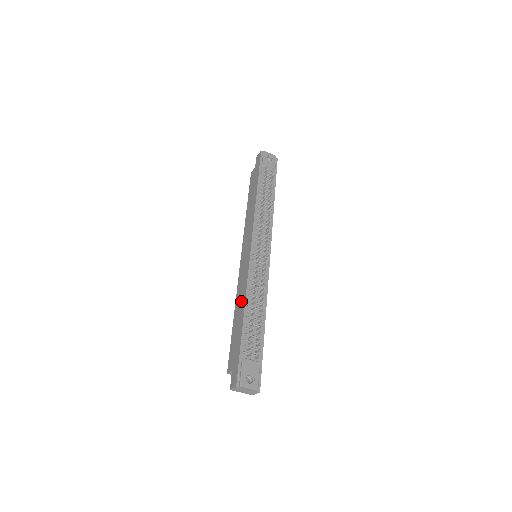
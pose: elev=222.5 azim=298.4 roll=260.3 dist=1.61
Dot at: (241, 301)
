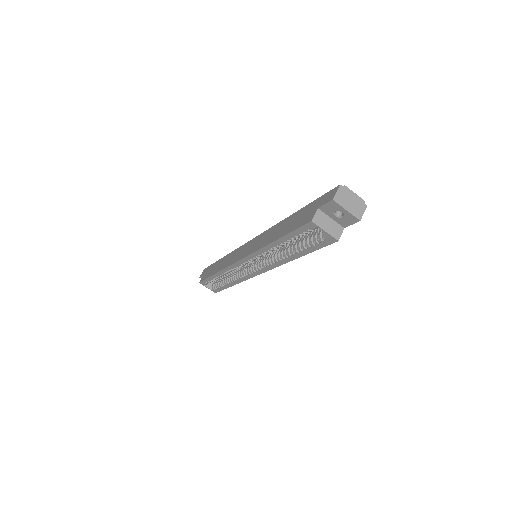
Dot at: (274, 230)
